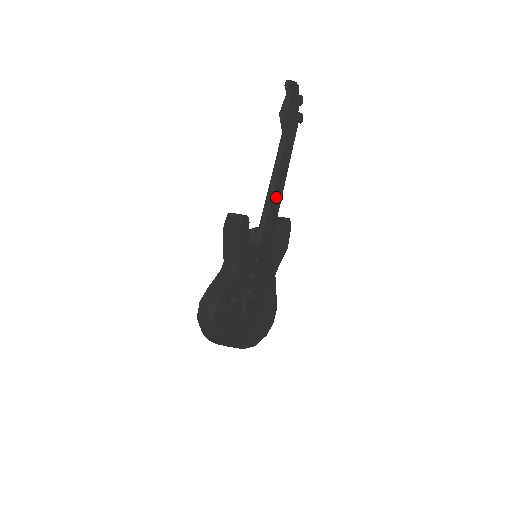
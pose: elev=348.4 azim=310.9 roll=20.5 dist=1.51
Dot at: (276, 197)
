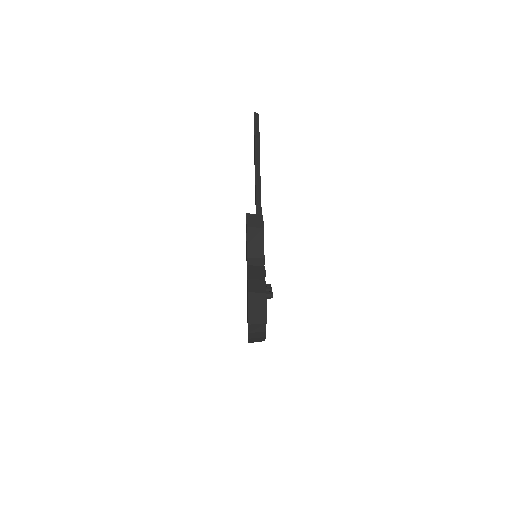
Dot at: occluded
